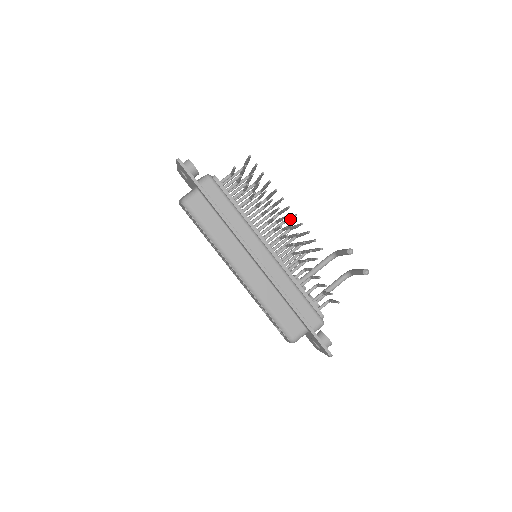
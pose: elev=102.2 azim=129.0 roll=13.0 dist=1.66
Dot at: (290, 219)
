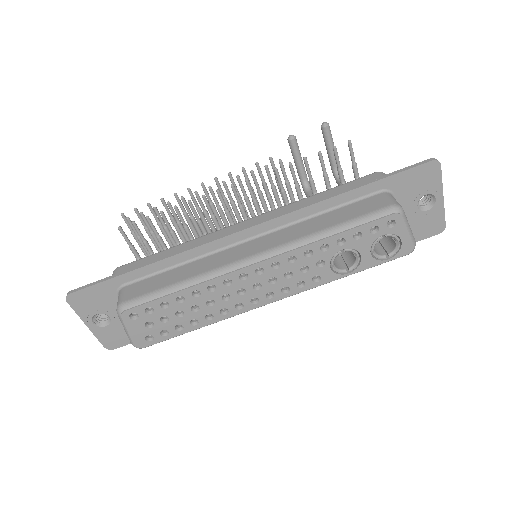
Dot at: (227, 204)
